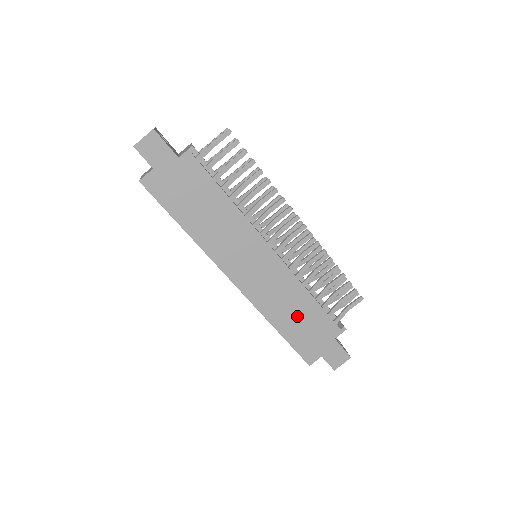
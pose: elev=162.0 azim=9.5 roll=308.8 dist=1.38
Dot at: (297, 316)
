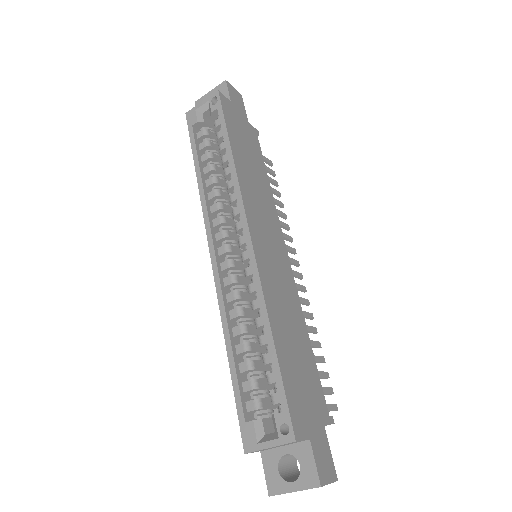
Dot at: (294, 344)
